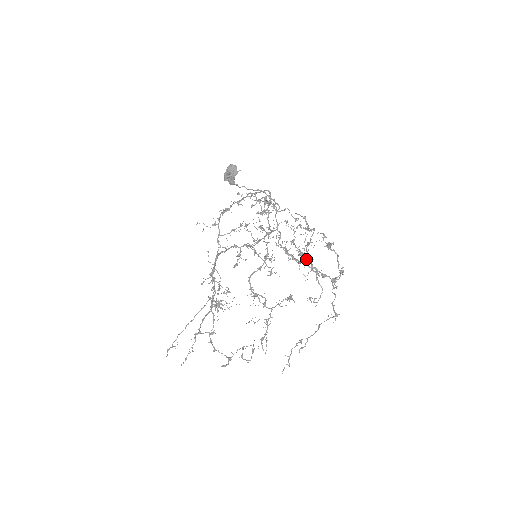
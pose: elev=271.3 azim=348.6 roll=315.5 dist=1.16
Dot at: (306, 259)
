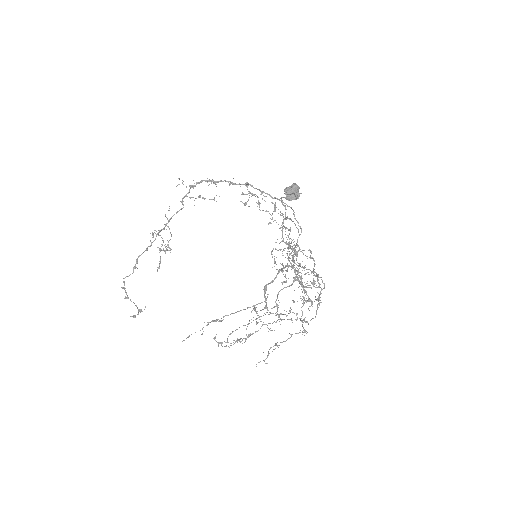
Dot at: (309, 285)
